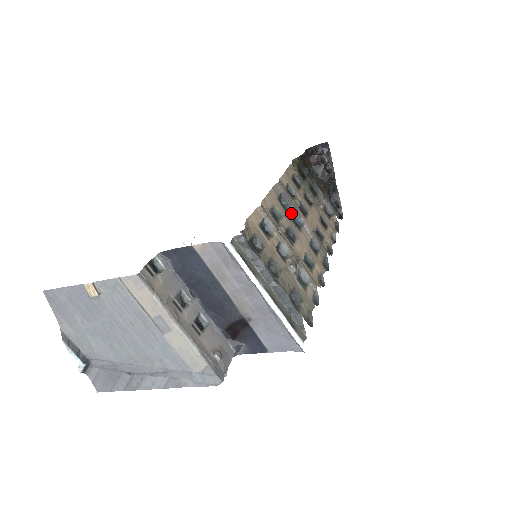
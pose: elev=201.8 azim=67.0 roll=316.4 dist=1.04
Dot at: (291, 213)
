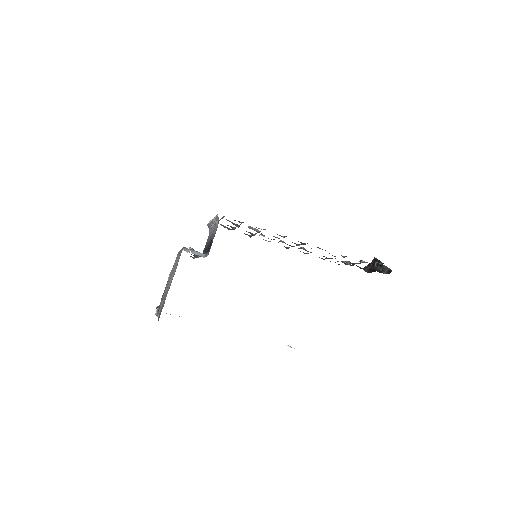
Dot at: (283, 241)
